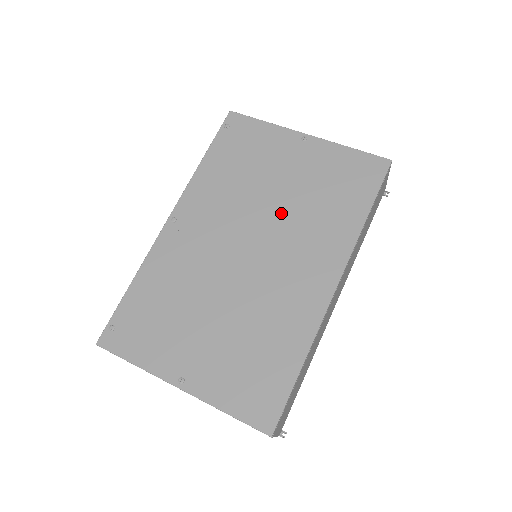
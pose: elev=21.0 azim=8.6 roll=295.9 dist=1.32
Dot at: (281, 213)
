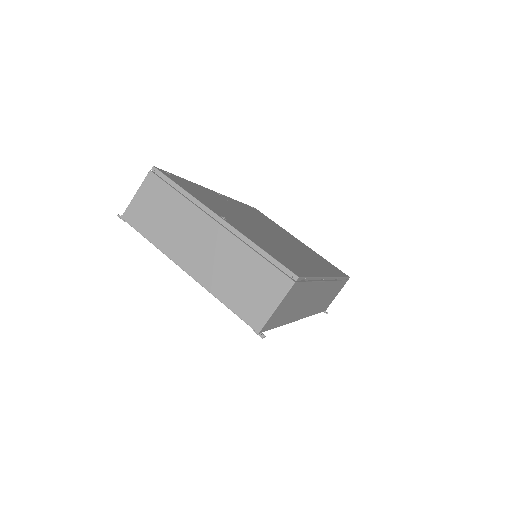
Dot at: (290, 241)
